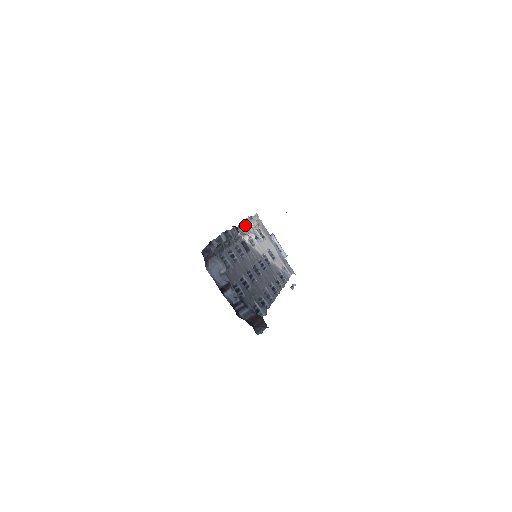
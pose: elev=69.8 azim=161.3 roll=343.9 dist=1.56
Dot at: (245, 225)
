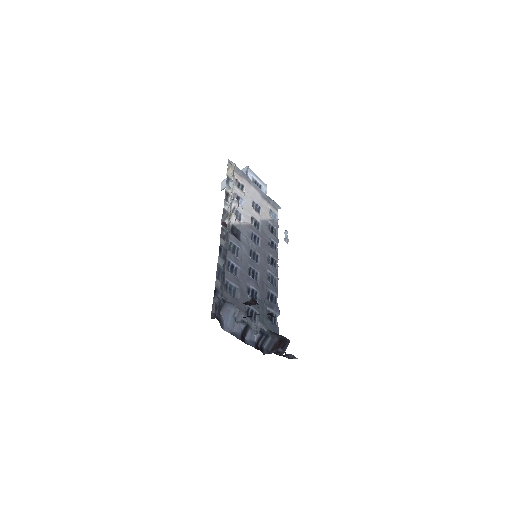
Dot at: (228, 205)
